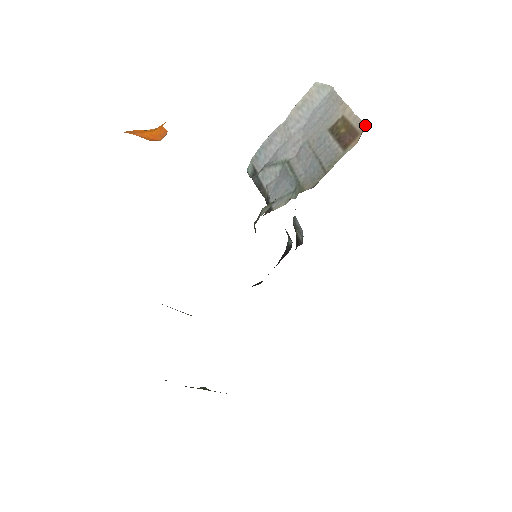
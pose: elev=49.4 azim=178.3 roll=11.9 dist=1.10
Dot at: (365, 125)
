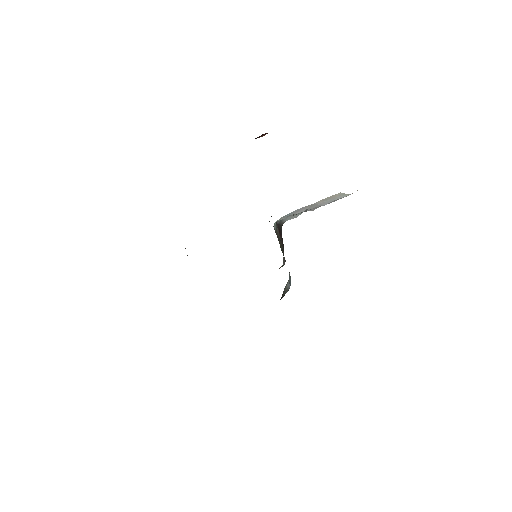
Dot at: occluded
